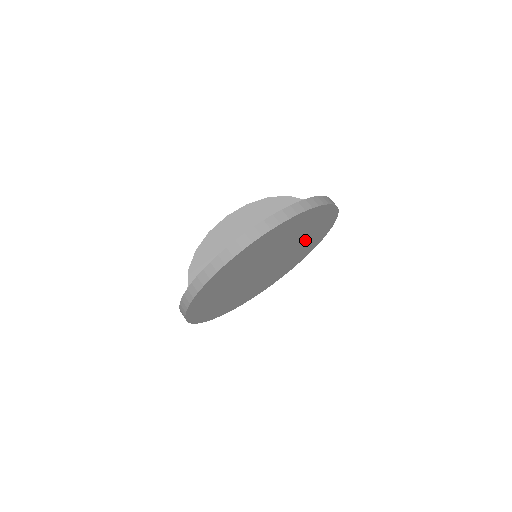
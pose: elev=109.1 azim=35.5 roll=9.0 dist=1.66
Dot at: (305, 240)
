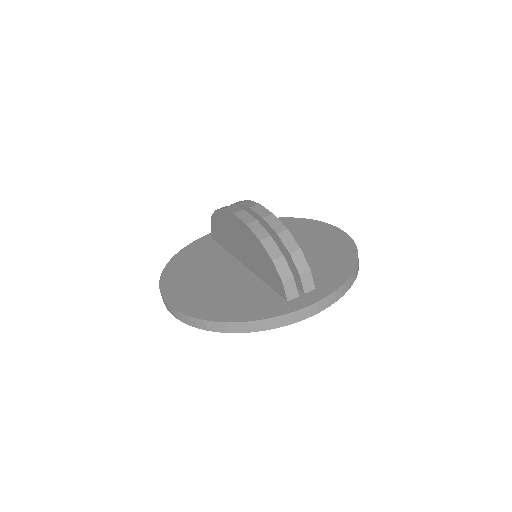
Dot at: occluded
